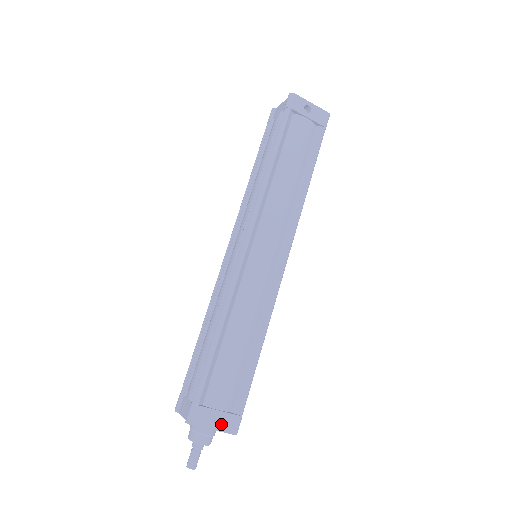
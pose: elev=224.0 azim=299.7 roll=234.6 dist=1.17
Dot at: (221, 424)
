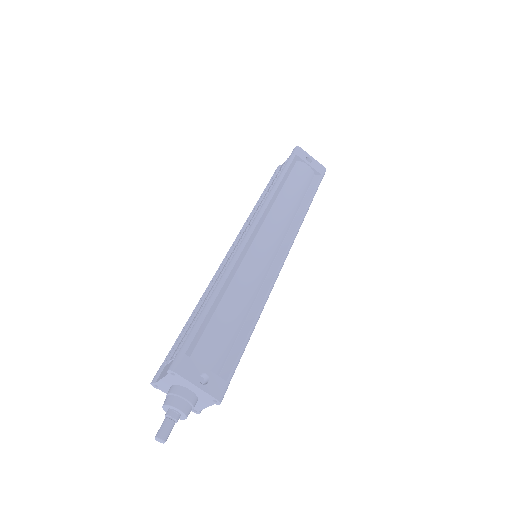
Dot at: (205, 383)
